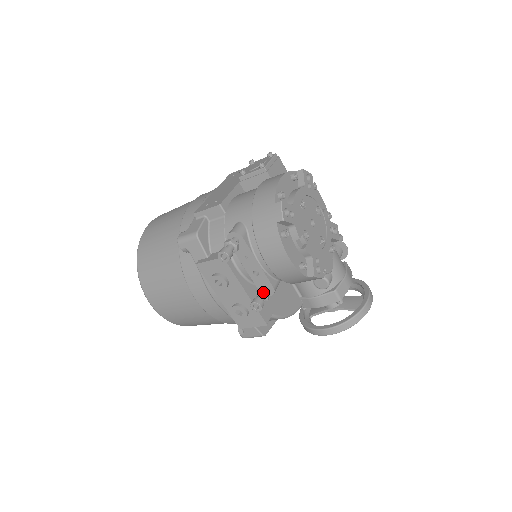
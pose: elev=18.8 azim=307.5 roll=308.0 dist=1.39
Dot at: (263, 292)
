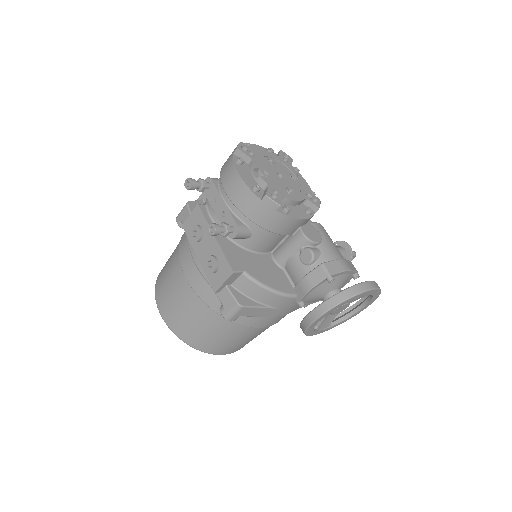
Dot at: (223, 223)
